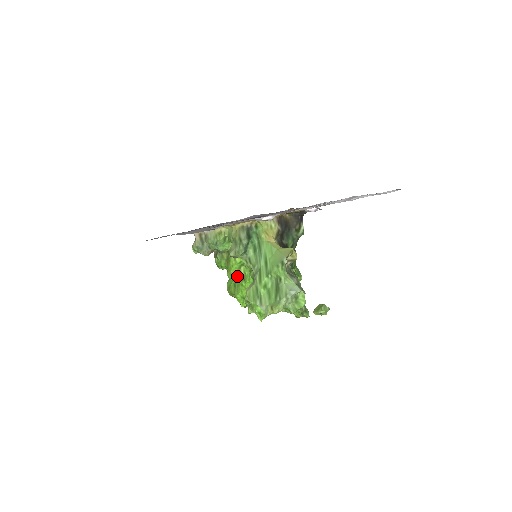
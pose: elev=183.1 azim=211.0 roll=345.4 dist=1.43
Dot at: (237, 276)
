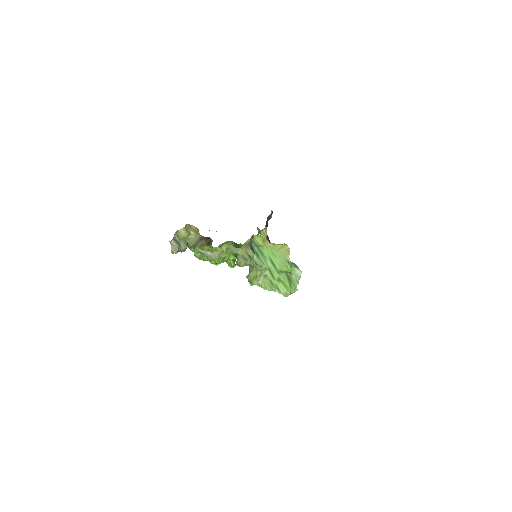
Dot at: (224, 260)
